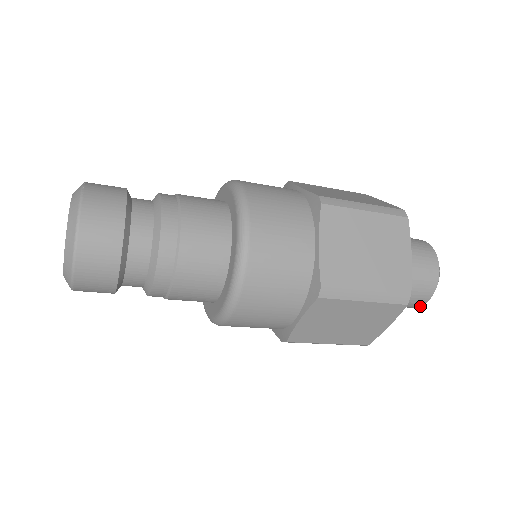
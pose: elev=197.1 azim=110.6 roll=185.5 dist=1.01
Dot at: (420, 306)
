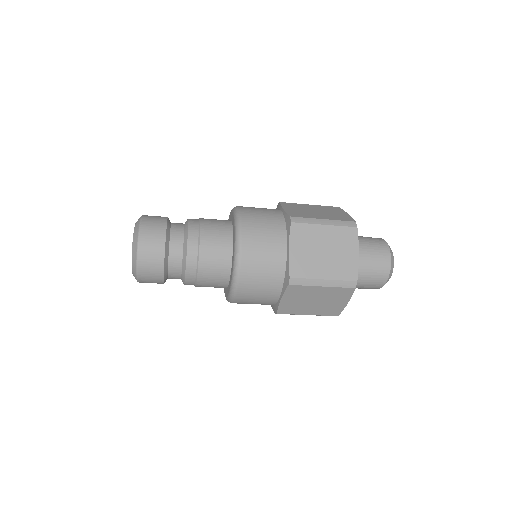
Dot at: occluded
